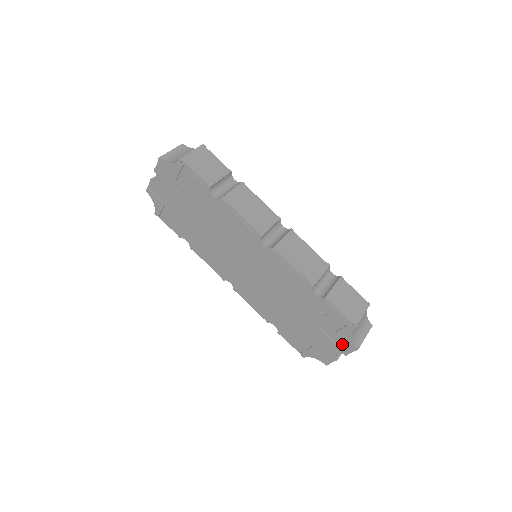
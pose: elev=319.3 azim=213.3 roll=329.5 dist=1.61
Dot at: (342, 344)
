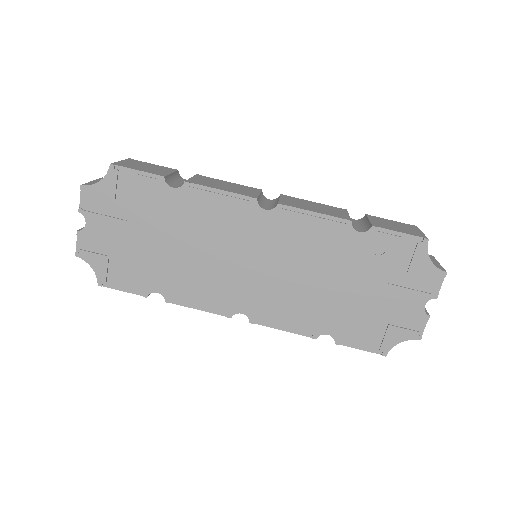
Dot at: (424, 284)
